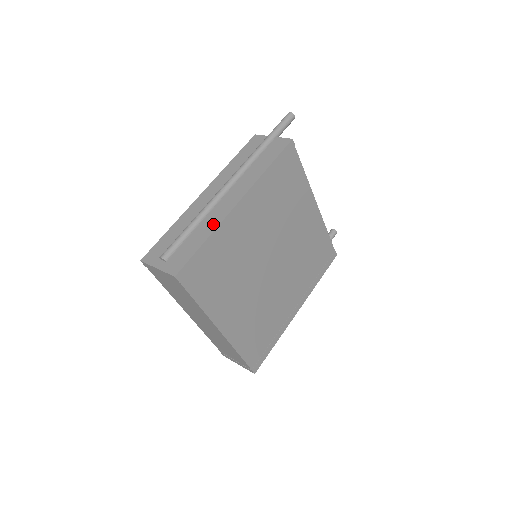
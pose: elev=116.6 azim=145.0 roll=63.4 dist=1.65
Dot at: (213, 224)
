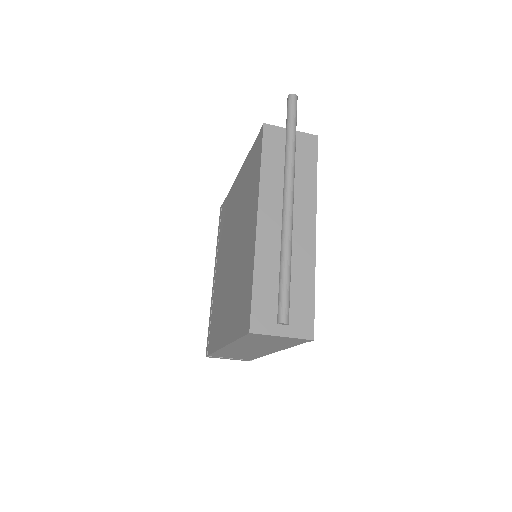
Dot at: (308, 263)
